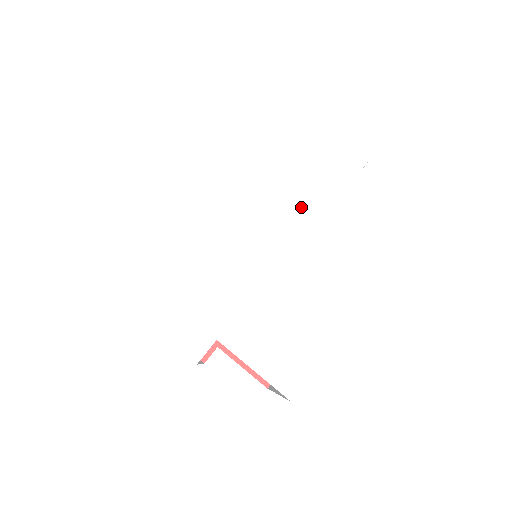
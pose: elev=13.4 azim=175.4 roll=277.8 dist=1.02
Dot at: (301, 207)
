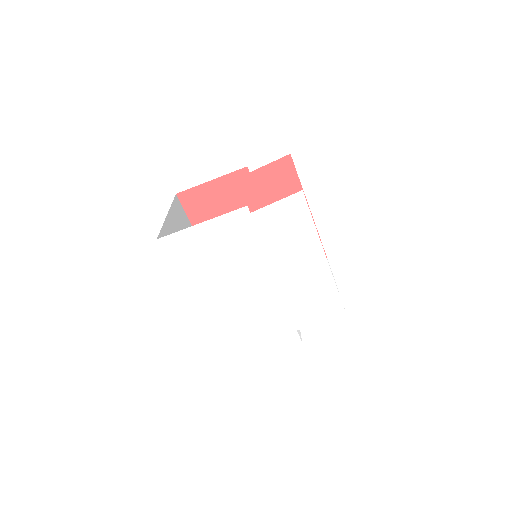
Dot at: (254, 260)
